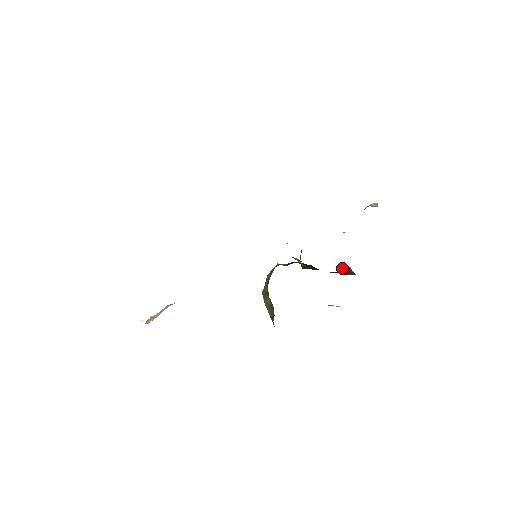
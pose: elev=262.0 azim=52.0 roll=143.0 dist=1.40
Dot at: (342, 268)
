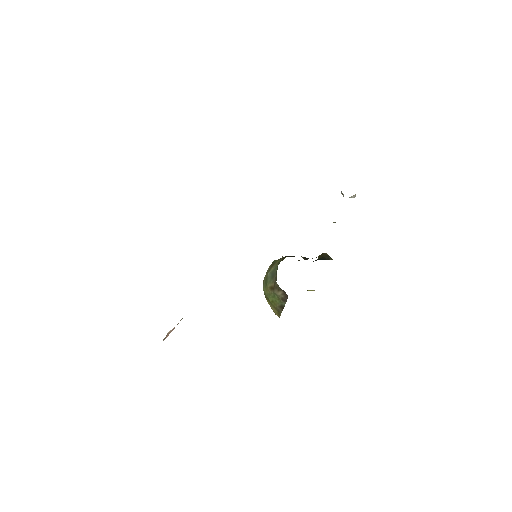
Dot at: (321, 255)
